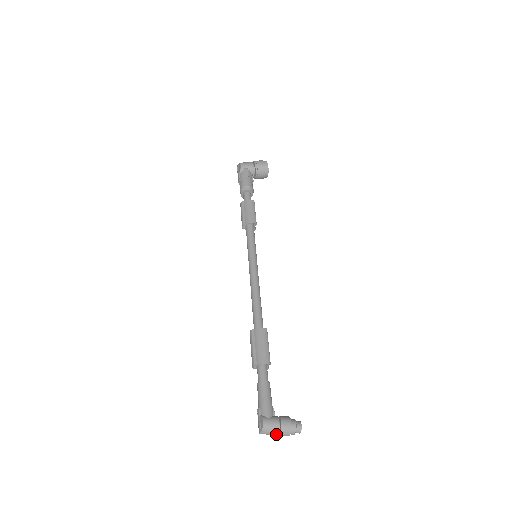
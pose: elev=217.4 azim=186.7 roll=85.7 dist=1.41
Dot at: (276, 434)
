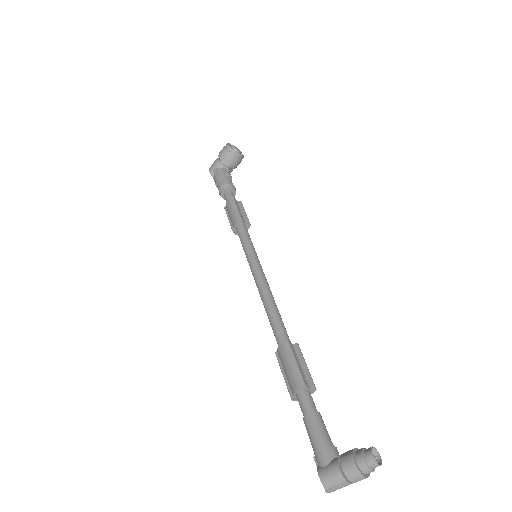
Dot at: (347, 484)
